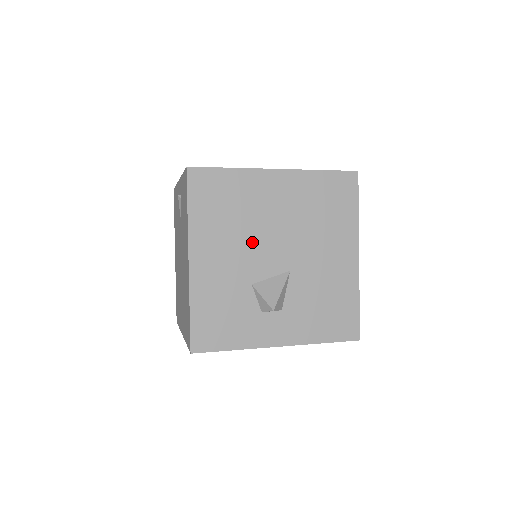
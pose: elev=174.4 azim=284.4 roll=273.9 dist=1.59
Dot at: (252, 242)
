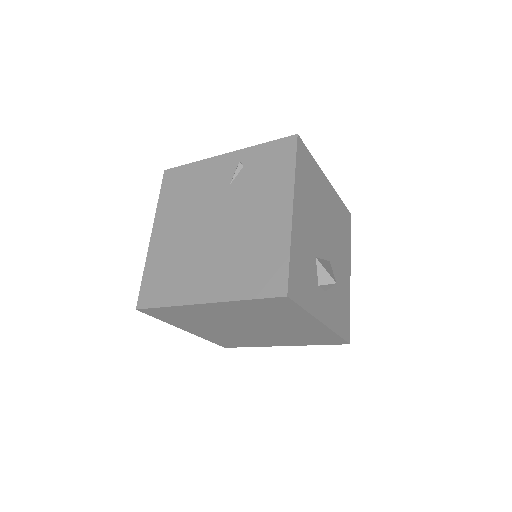
Dot at: (317, 222)
